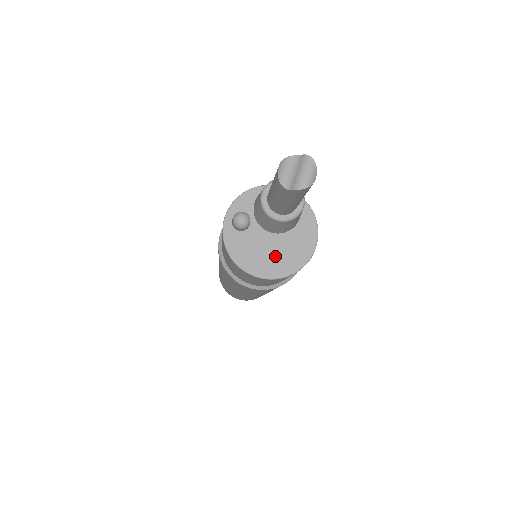
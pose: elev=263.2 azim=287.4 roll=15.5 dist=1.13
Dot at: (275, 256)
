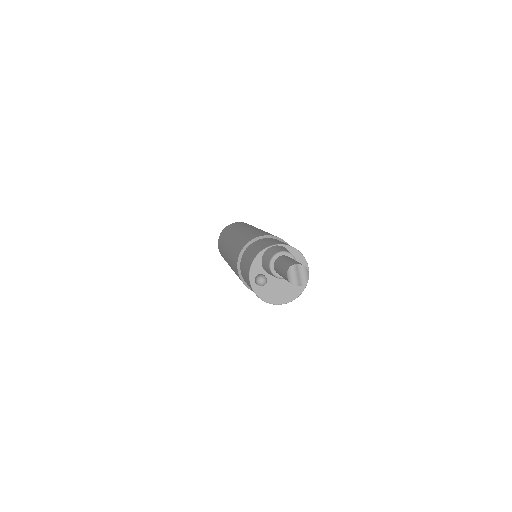
Dot at: (289, 287)
